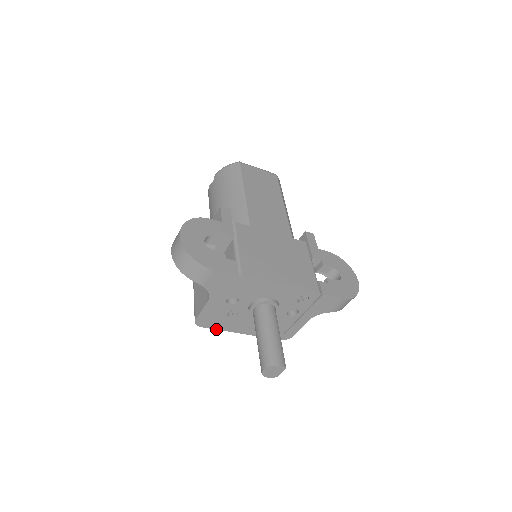
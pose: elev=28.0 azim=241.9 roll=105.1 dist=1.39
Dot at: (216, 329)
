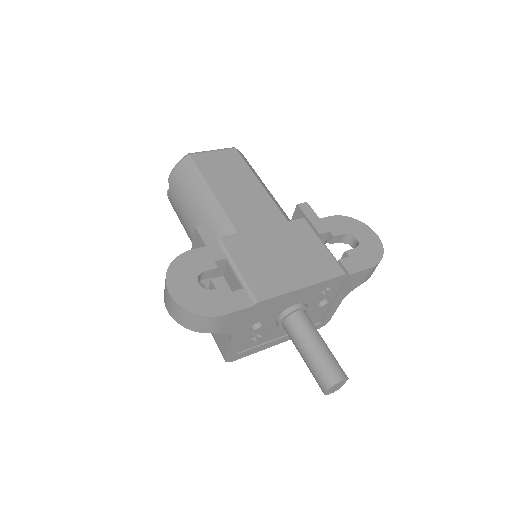
Dot at: occluded
